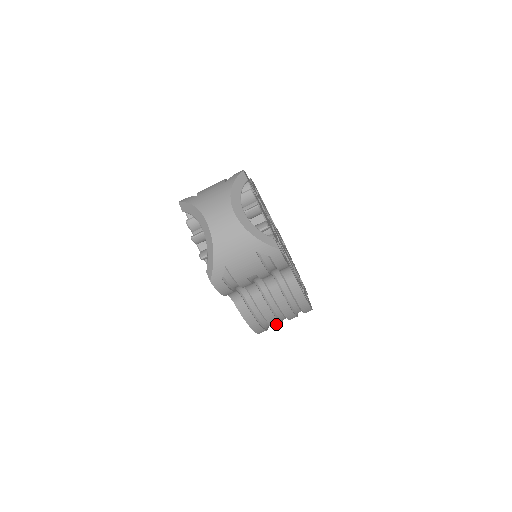
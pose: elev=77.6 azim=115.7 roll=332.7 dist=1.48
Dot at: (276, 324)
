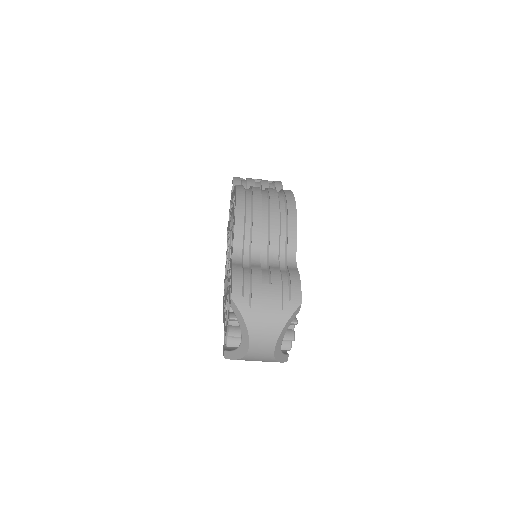
Dot at: occluded
